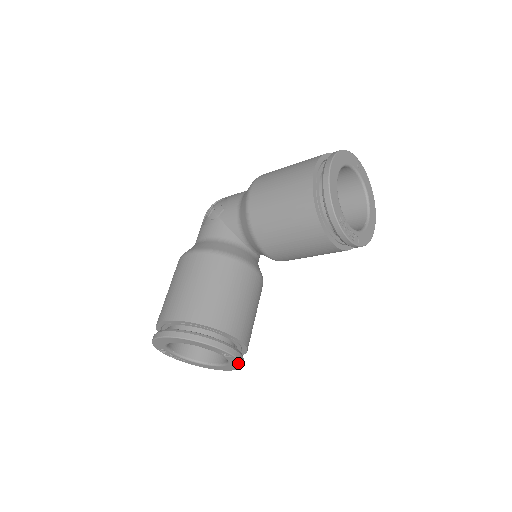
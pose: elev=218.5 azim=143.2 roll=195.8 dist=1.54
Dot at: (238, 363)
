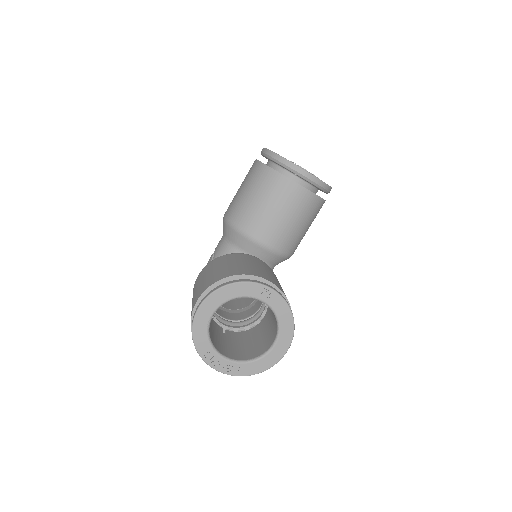
Dot at: (285, 309)
